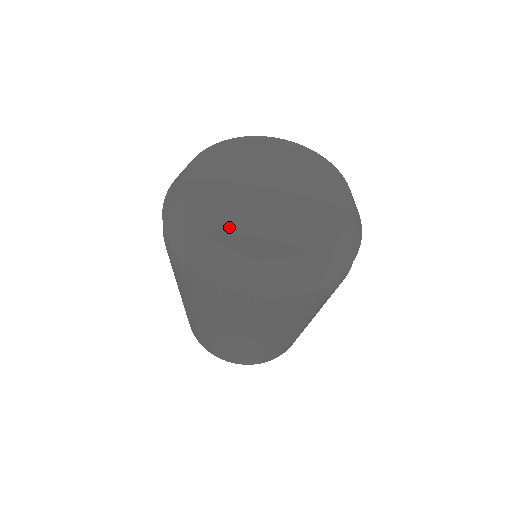
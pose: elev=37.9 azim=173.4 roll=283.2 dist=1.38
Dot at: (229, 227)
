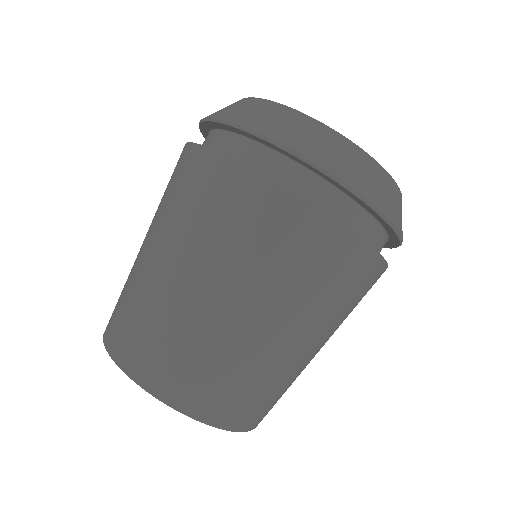
Dot at: occluded
